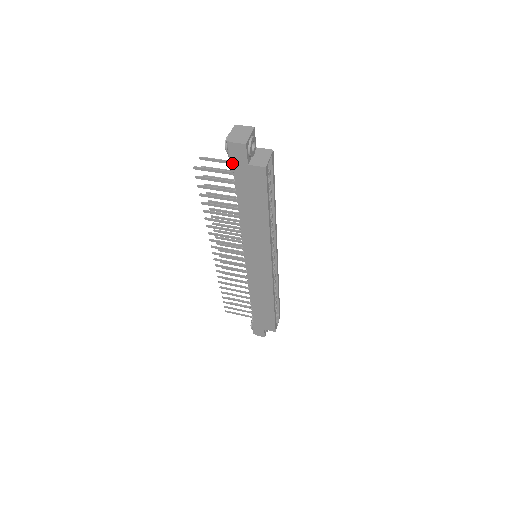
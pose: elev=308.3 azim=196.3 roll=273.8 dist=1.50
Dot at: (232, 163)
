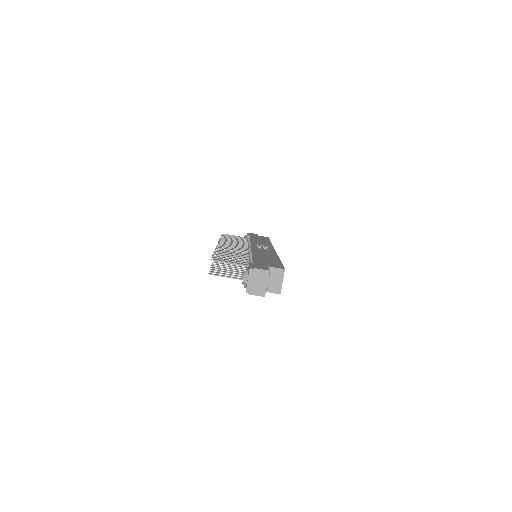
Dot at: occluded
